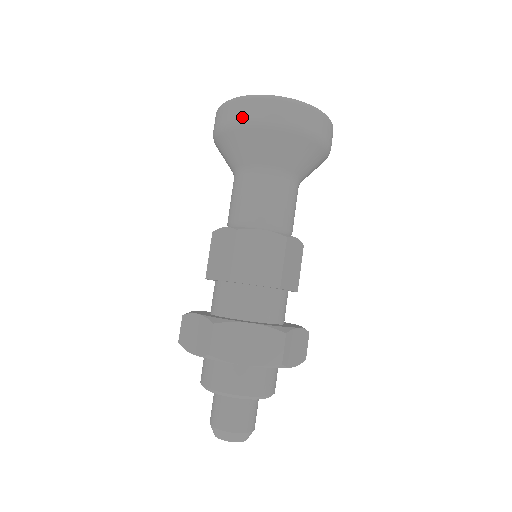
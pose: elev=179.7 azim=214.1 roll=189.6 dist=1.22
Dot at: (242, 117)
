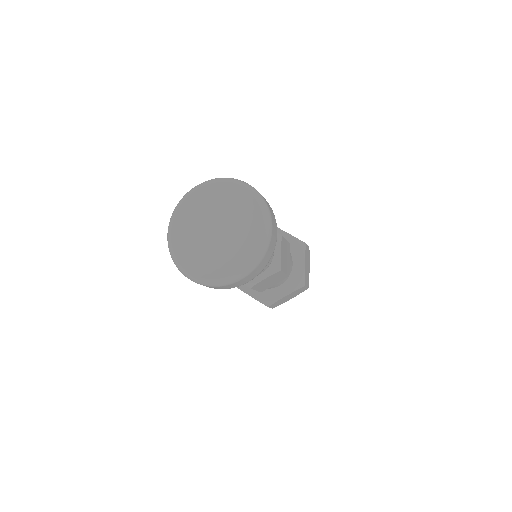
Dot at: occluded
